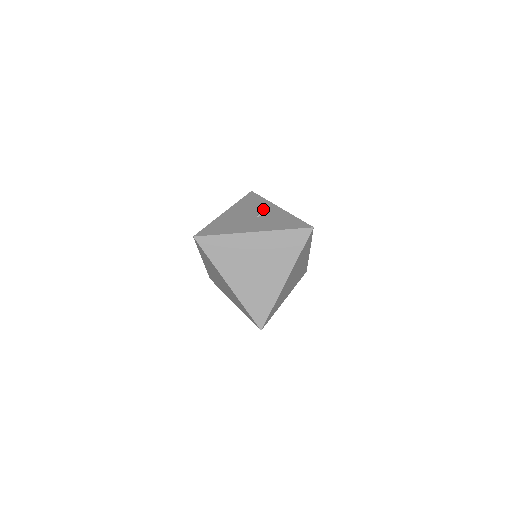
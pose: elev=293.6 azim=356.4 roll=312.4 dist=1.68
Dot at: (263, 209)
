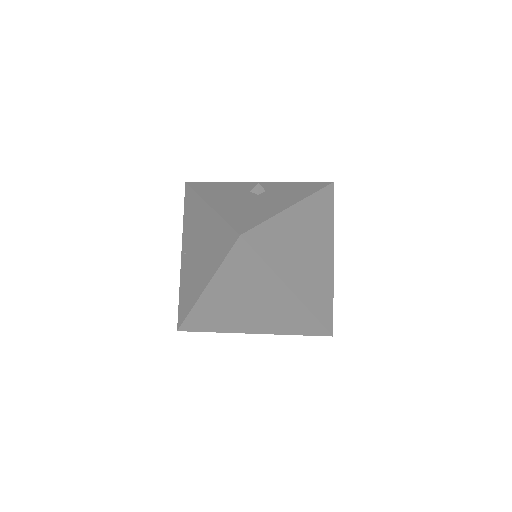
Dot at: (258, 184)
